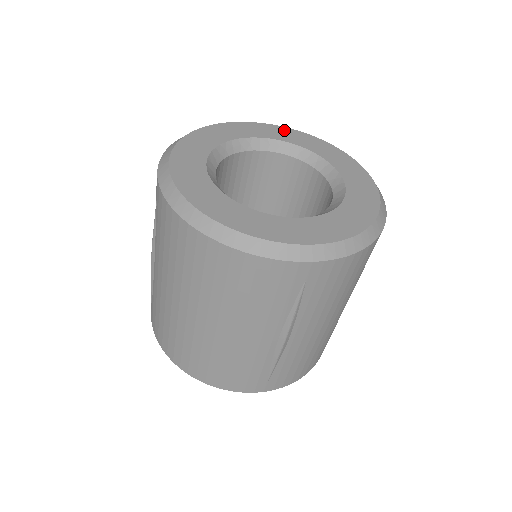
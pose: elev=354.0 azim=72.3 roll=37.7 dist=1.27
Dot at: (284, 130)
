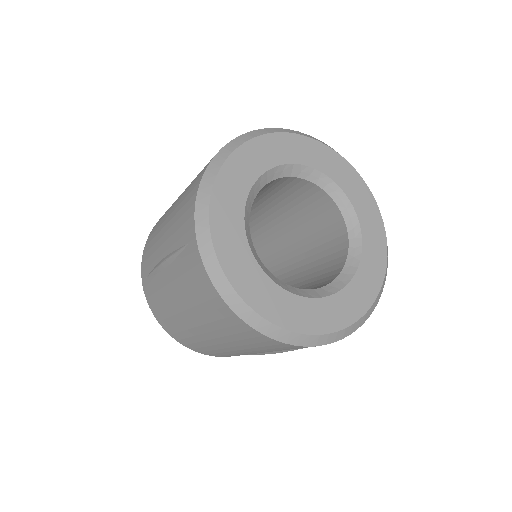
Dot at: (317, 147)
